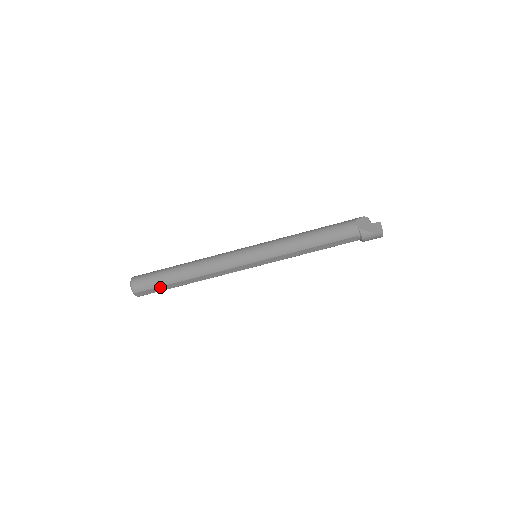
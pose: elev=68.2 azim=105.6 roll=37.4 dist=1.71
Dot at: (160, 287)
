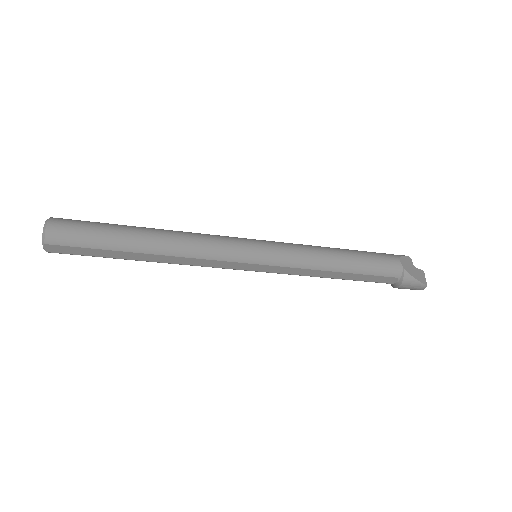
Dot at: (94, 249)
